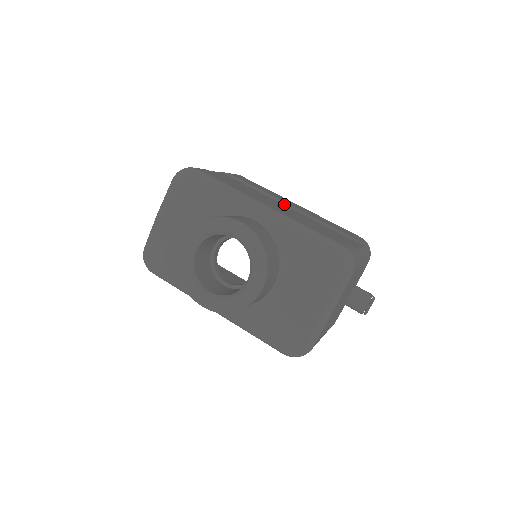
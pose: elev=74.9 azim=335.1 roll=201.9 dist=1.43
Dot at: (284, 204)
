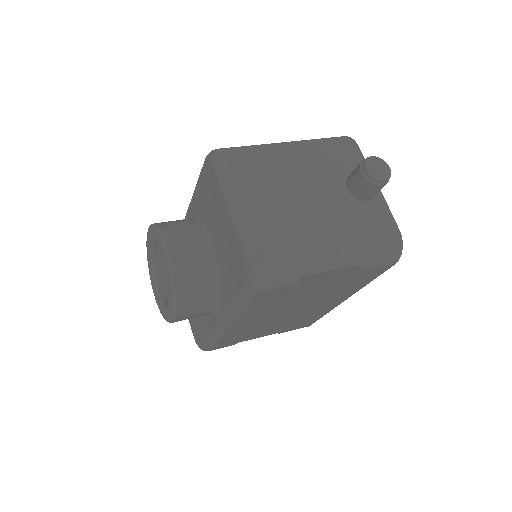
Dot at: occluded
